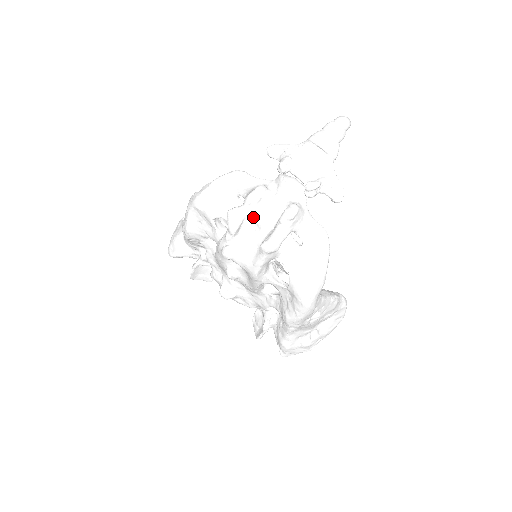
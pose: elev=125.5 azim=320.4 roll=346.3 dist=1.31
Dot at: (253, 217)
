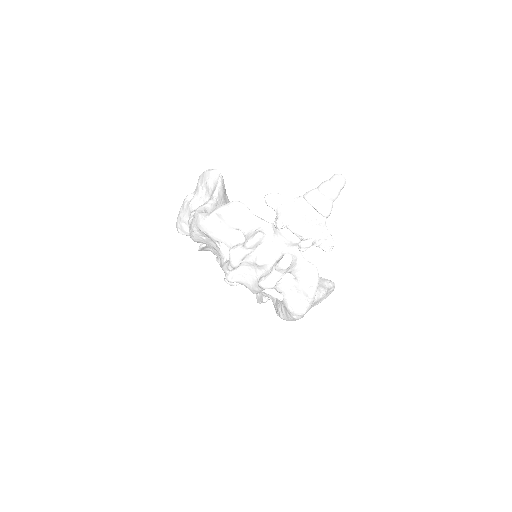
Dot at: (252, 257)
